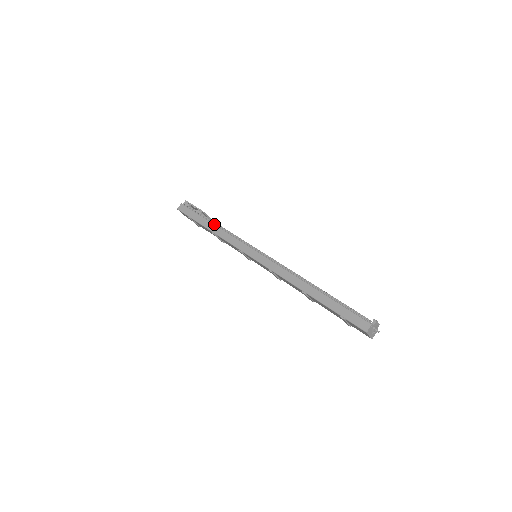
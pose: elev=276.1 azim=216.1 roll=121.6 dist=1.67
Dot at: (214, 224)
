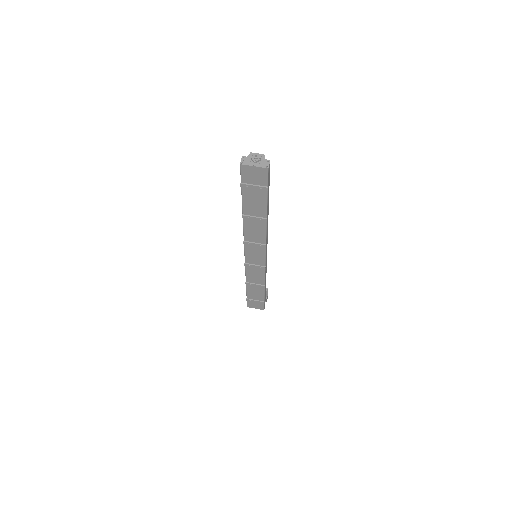
Dot at: occluded
